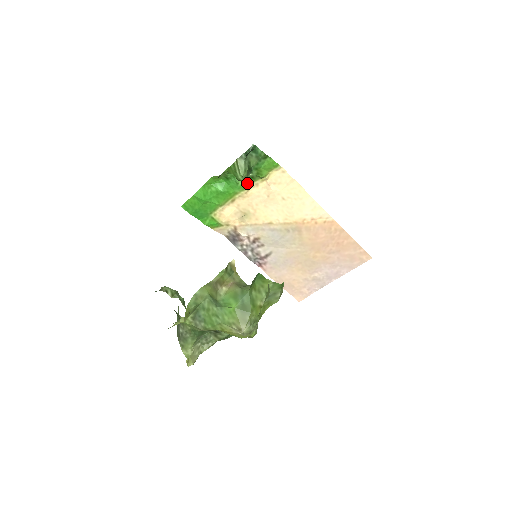
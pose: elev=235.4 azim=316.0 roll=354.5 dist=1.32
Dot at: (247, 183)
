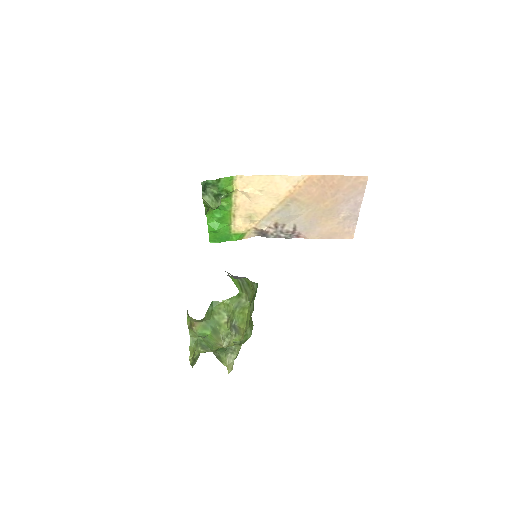
Dot at: (228, 201)
